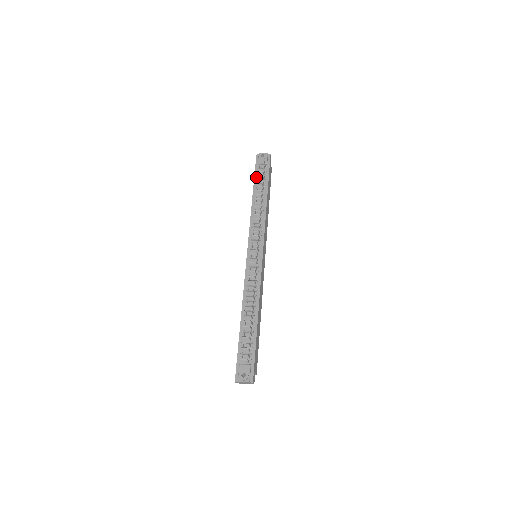
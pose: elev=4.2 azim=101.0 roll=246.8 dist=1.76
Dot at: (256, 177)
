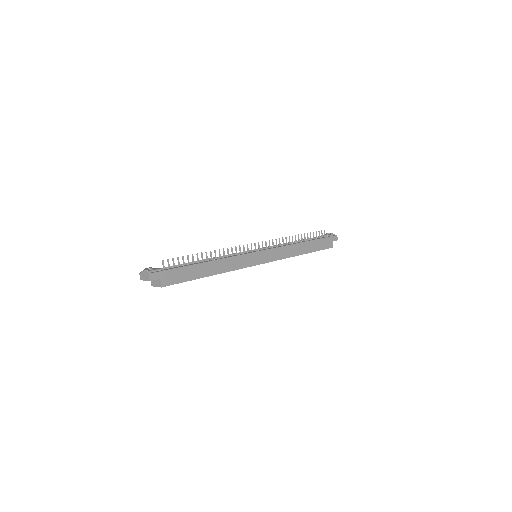
Dot at: occluded
